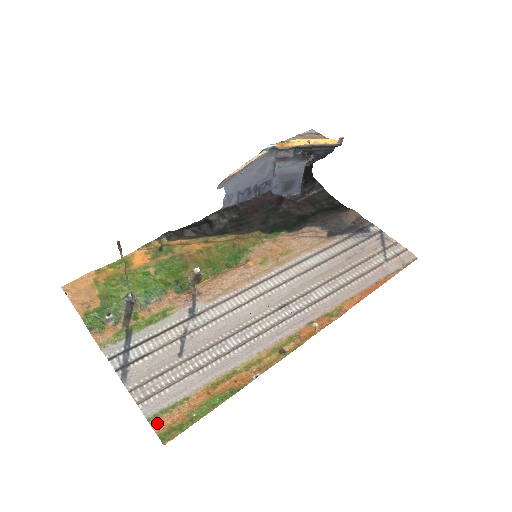
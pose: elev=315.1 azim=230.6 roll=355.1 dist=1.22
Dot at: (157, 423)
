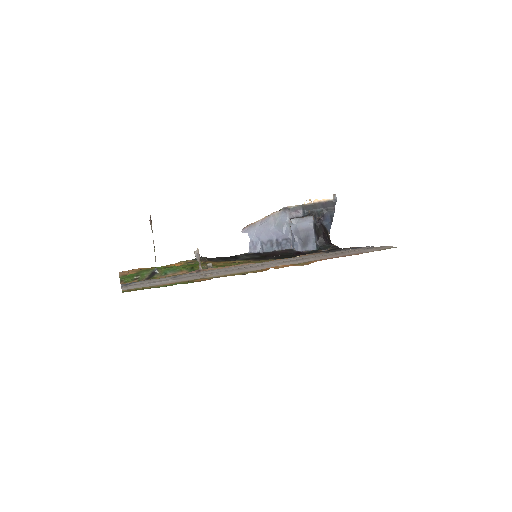
Dot at: occluded
